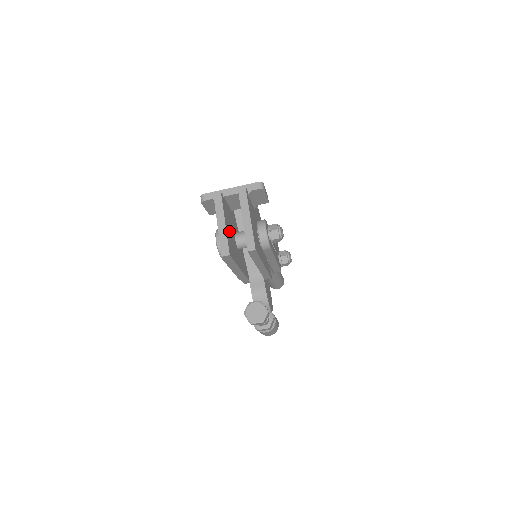
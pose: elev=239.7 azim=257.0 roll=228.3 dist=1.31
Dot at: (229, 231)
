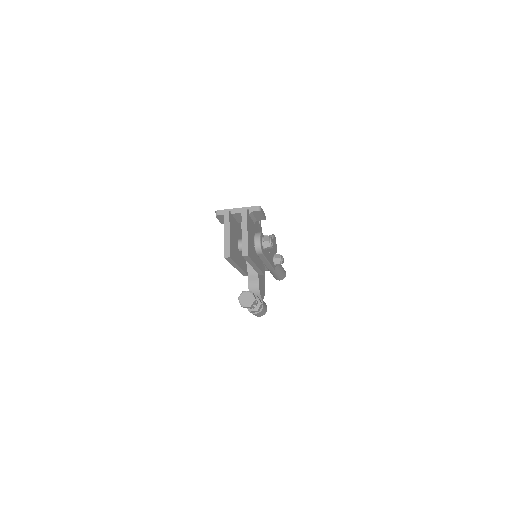
Dot at: (233, 239)
